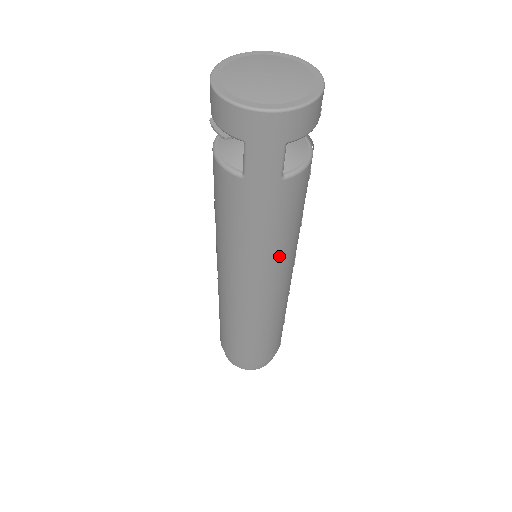
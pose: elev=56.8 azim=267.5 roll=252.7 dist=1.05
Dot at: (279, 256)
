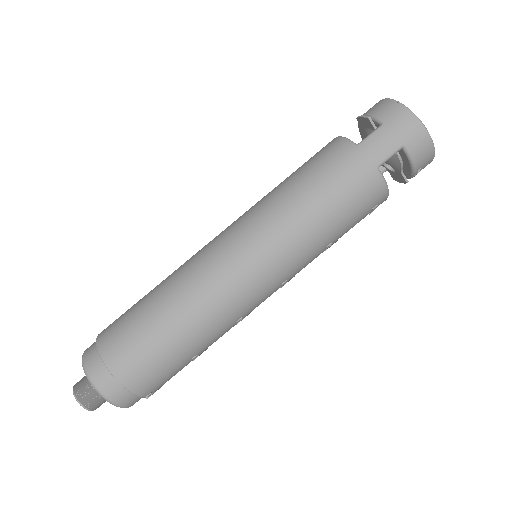
Dot at: (303, 238)
